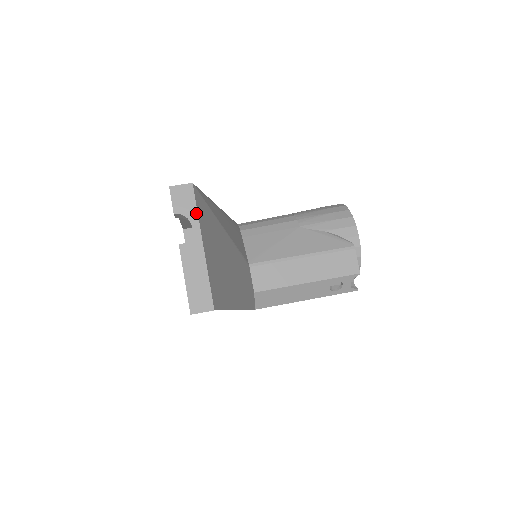
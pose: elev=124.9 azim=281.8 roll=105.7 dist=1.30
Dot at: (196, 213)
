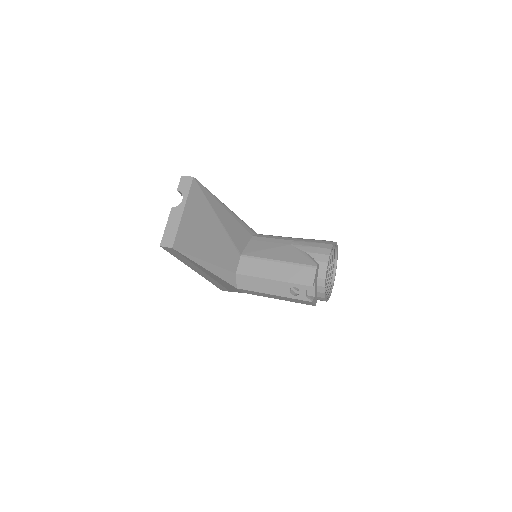
Dot at: (188, 193)
